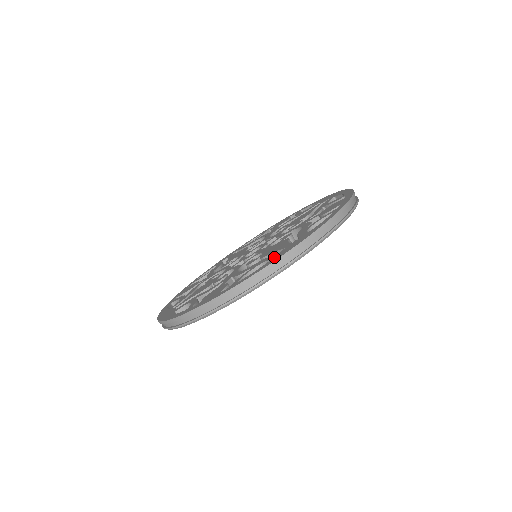
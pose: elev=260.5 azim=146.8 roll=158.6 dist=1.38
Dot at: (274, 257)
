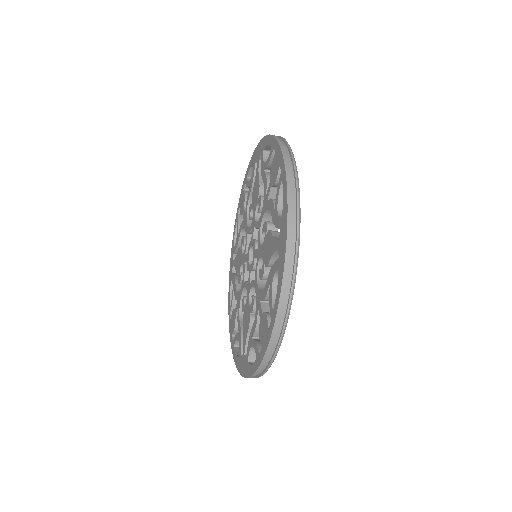
Dot at: (239, 358)
